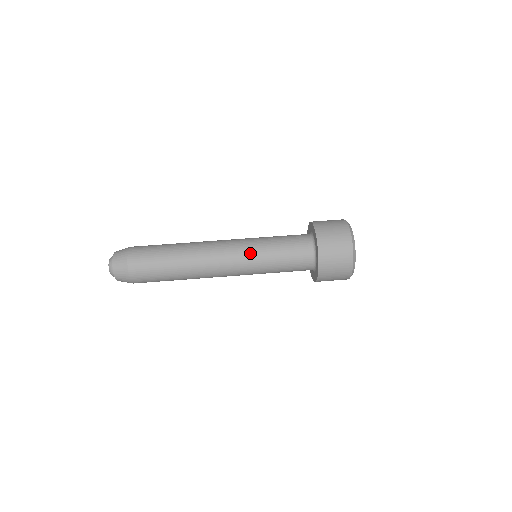
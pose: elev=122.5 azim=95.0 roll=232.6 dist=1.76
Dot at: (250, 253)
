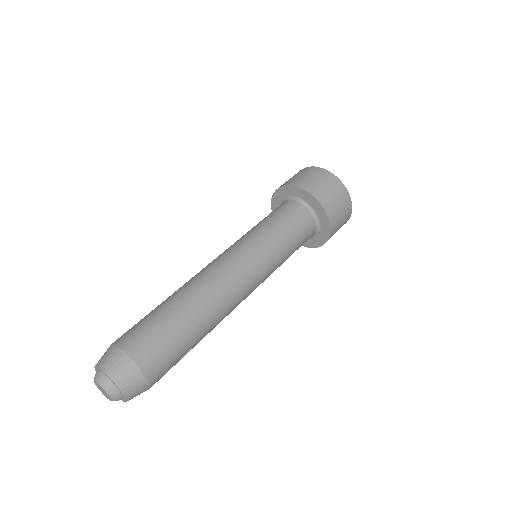
Dot at: (258, 249)
